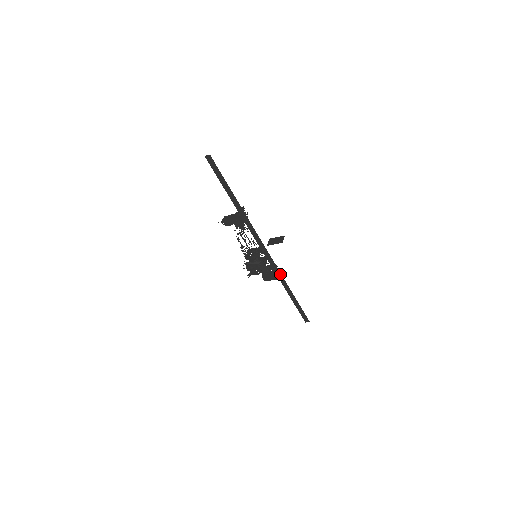
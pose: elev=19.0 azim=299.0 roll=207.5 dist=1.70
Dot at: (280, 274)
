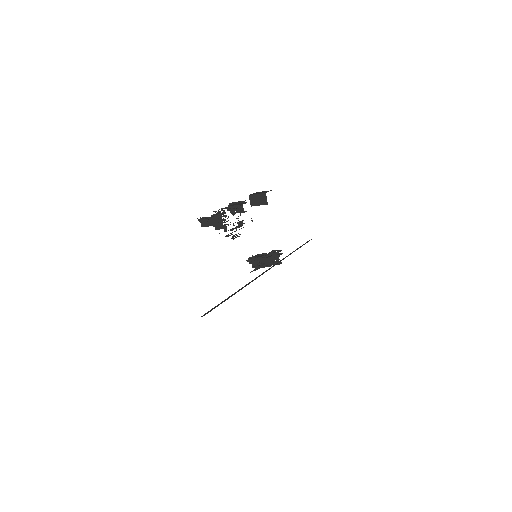
Dot at: occluded
